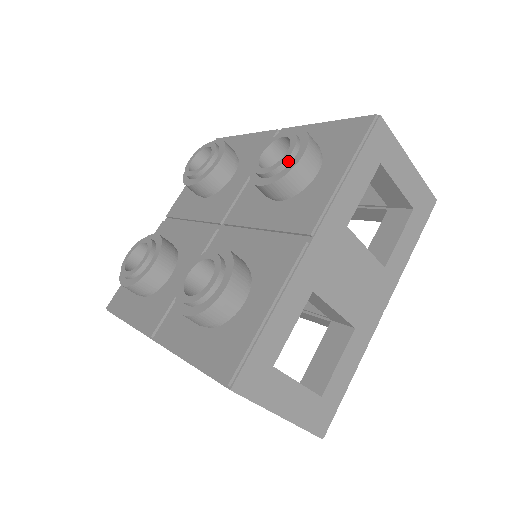
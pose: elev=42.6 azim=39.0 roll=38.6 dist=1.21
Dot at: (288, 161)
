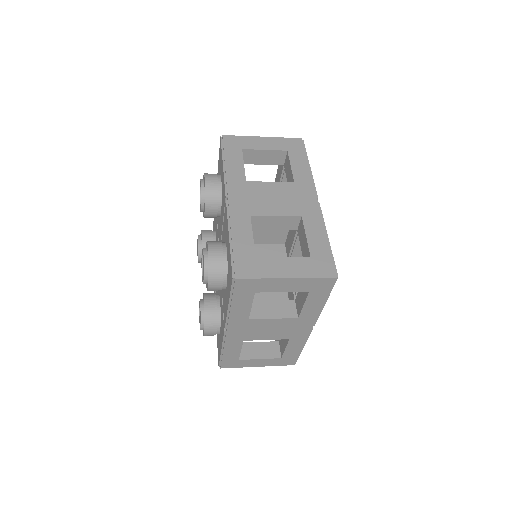
Dot at: occluded
